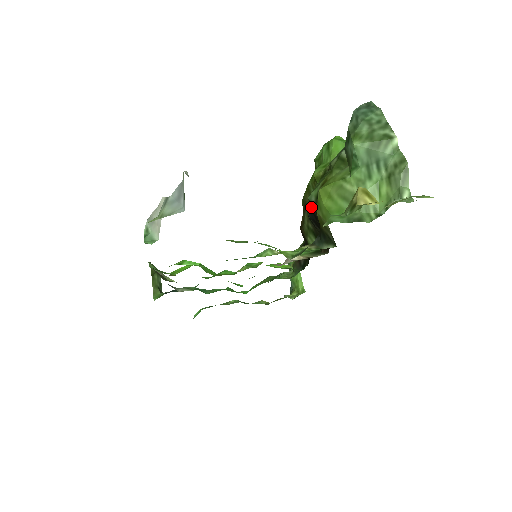
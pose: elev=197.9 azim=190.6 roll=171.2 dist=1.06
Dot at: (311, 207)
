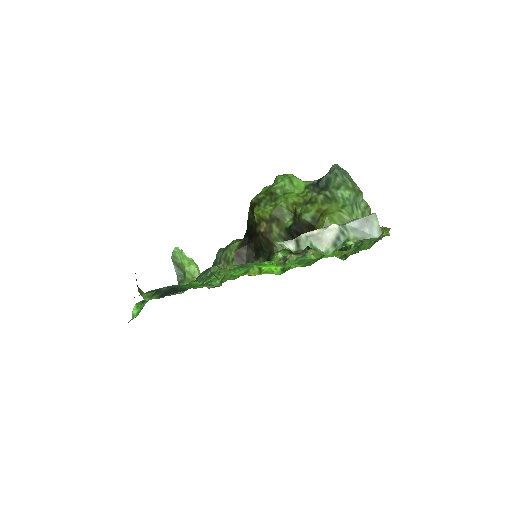
Dot at: (300, 223)
